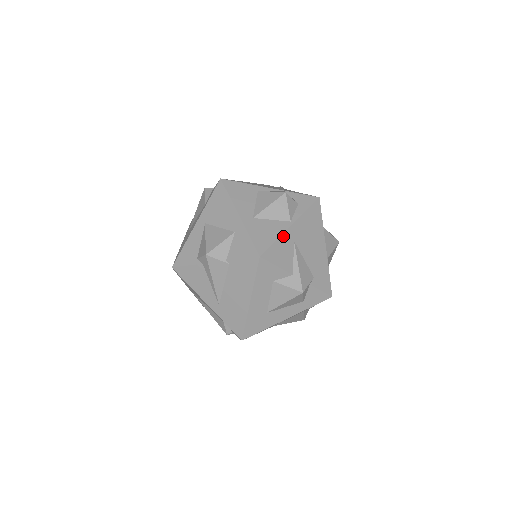
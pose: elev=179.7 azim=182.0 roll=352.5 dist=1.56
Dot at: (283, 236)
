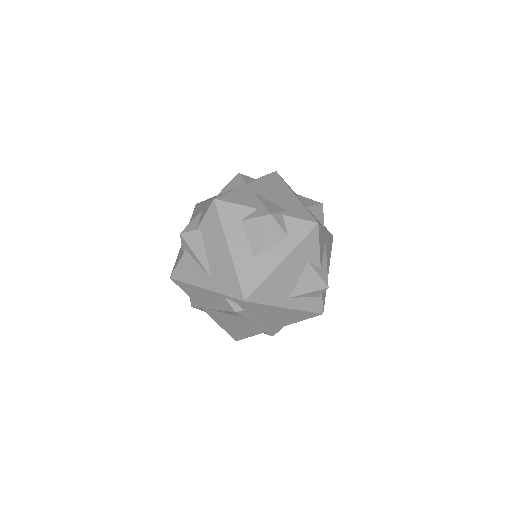
Dot at: (239, 189)
